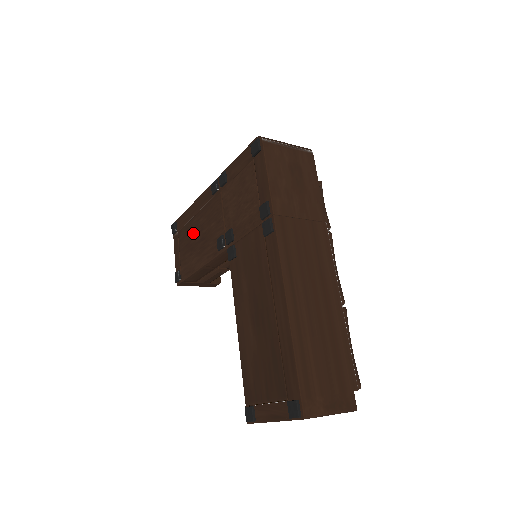
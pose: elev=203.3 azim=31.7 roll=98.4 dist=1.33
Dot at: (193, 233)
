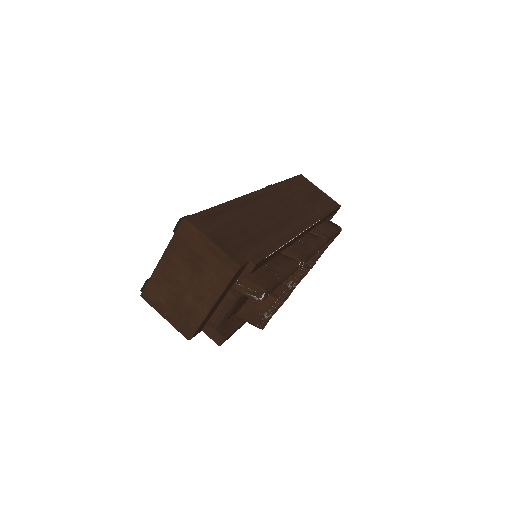
Dot at: occluded
